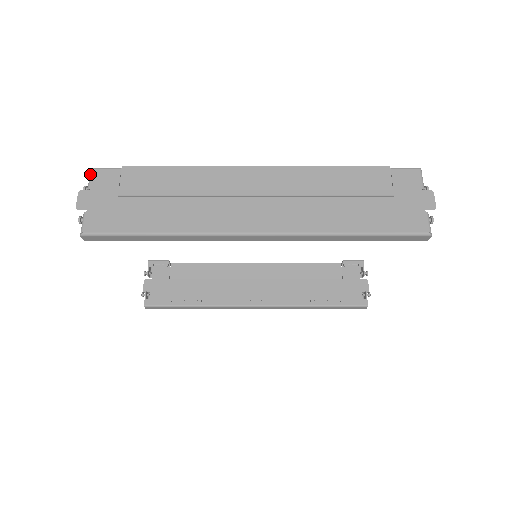
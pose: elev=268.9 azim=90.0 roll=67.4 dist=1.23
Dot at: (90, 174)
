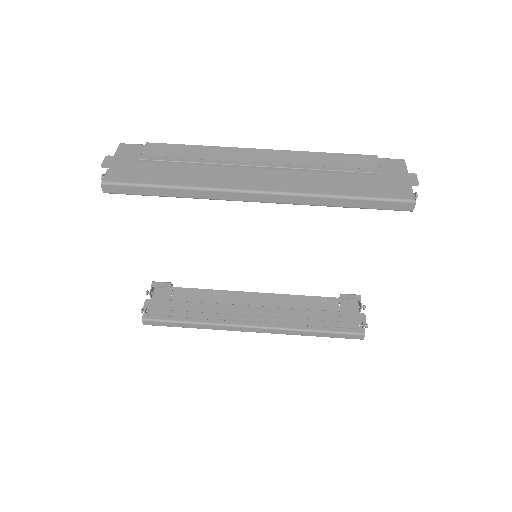
Dot at: (118, 146)
